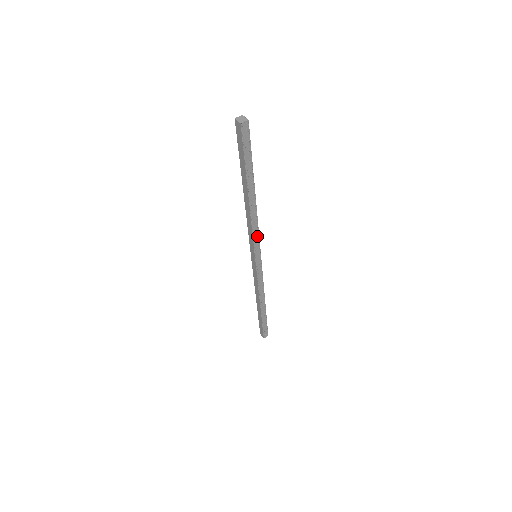
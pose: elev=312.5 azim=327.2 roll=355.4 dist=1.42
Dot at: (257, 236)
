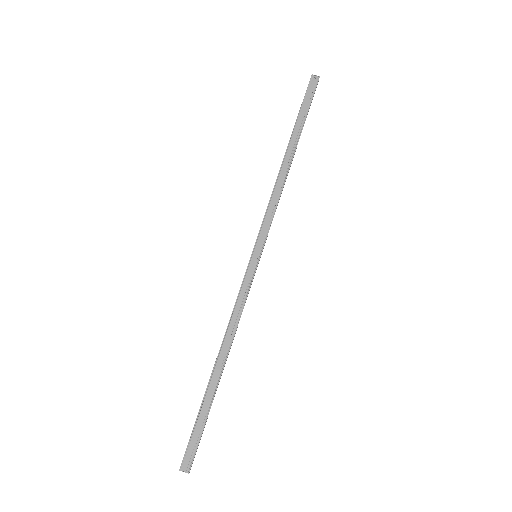
Dot at: (271, 217)
